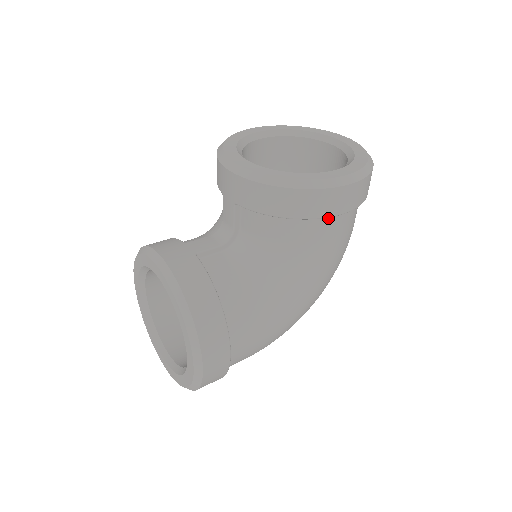
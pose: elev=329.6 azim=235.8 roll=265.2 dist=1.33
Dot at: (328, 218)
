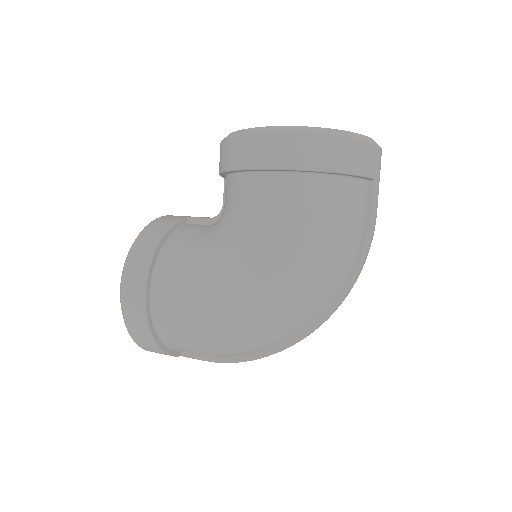
Dot at: (259, 176)
